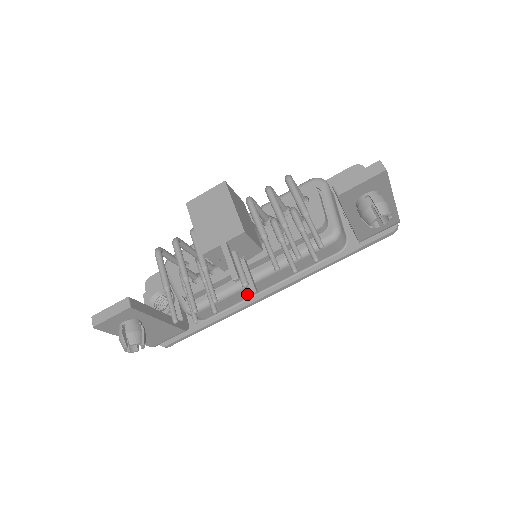
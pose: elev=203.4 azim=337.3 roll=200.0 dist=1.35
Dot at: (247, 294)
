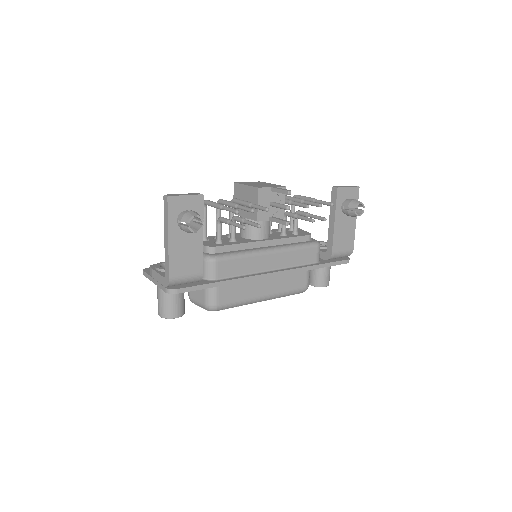
Dot at: (255, 267)
